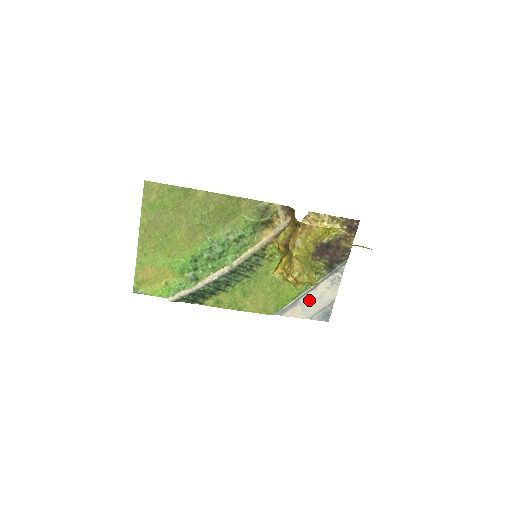
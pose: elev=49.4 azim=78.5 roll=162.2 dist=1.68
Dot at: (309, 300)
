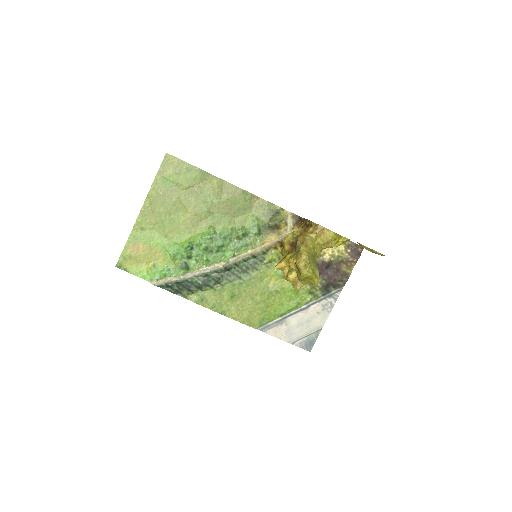
Dot at: (296, 321)
